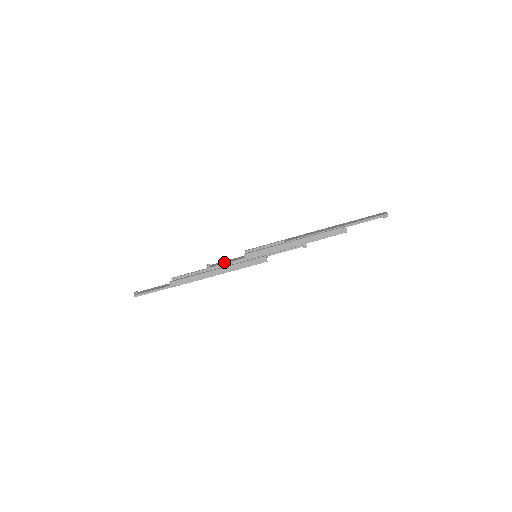
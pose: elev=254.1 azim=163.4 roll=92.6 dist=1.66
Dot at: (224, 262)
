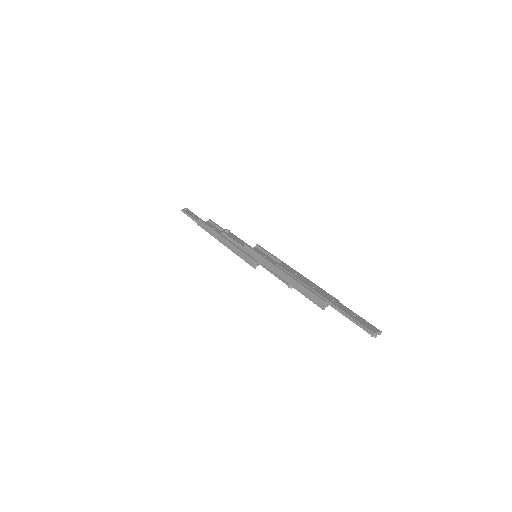
Dot at: (236, 238)
